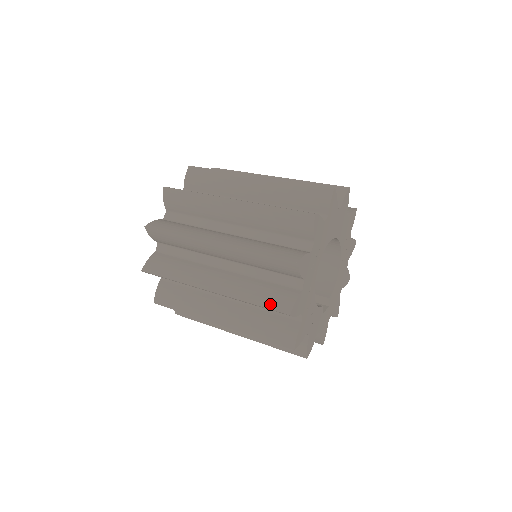
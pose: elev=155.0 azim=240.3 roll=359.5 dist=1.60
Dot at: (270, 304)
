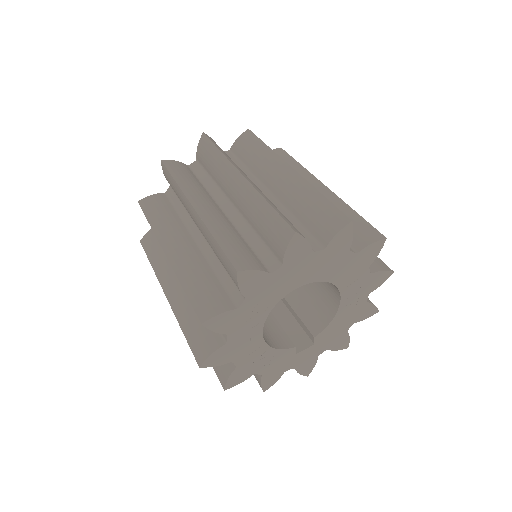
Dot at: (192, 343)
